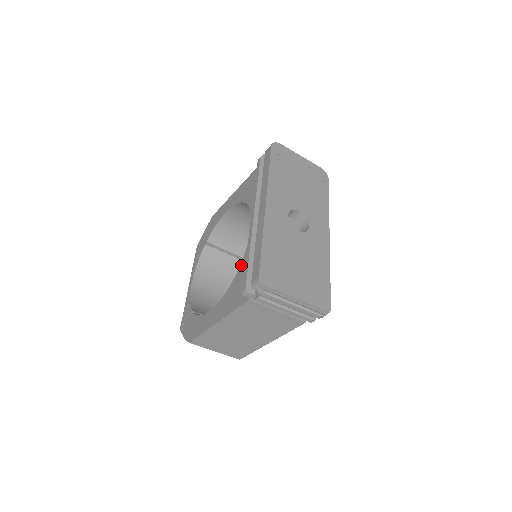
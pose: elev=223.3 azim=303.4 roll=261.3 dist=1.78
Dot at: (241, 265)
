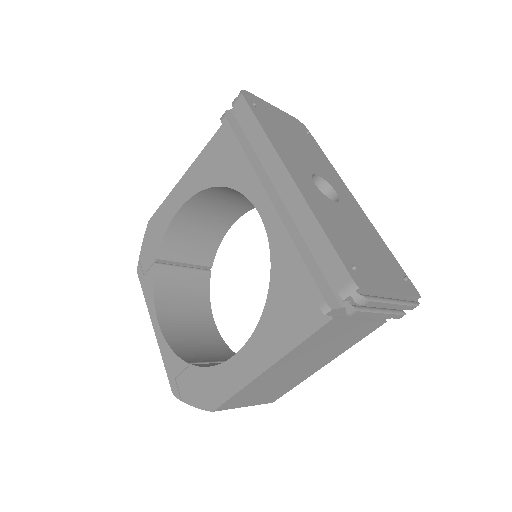
Dot at: (273, 273)
